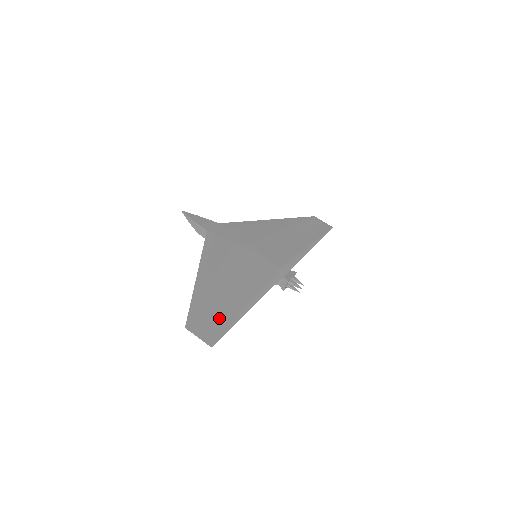
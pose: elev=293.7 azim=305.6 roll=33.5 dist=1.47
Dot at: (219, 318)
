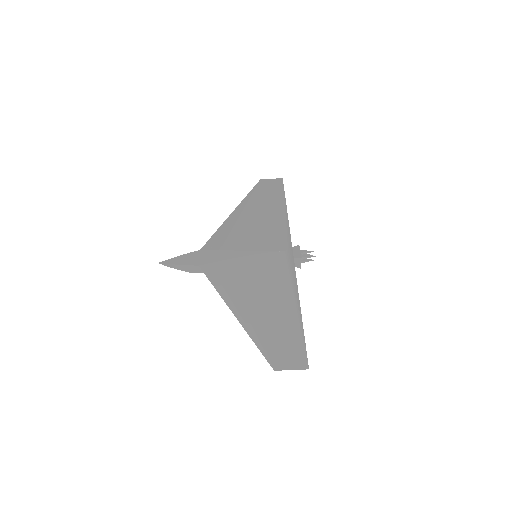
Dot at: (288, 339)
